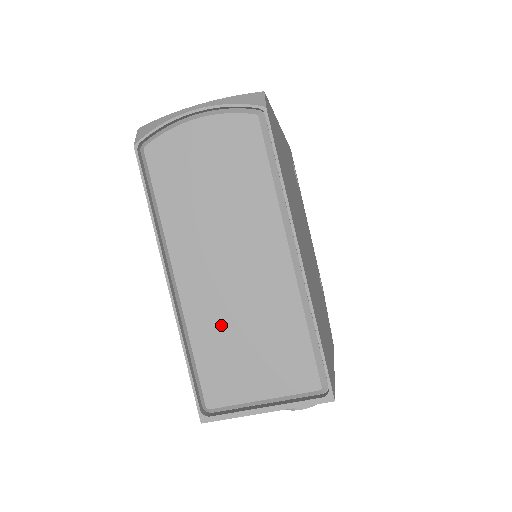
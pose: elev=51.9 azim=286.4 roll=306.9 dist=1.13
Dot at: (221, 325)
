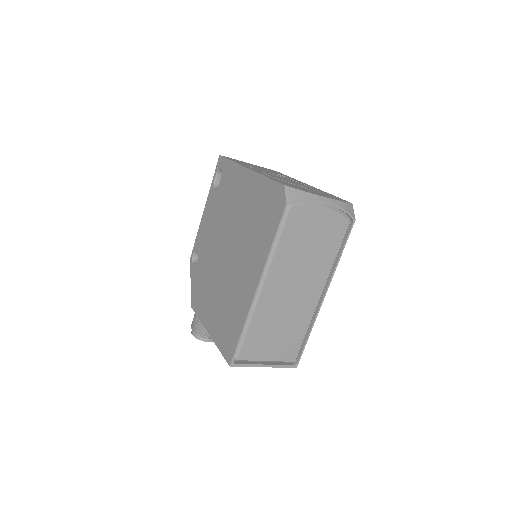
Dot at: (270, 319)
